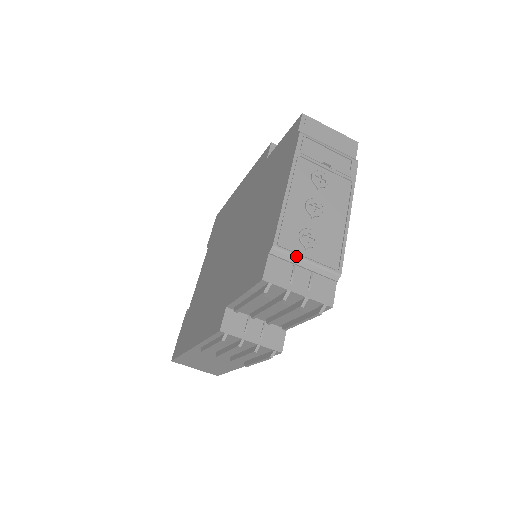
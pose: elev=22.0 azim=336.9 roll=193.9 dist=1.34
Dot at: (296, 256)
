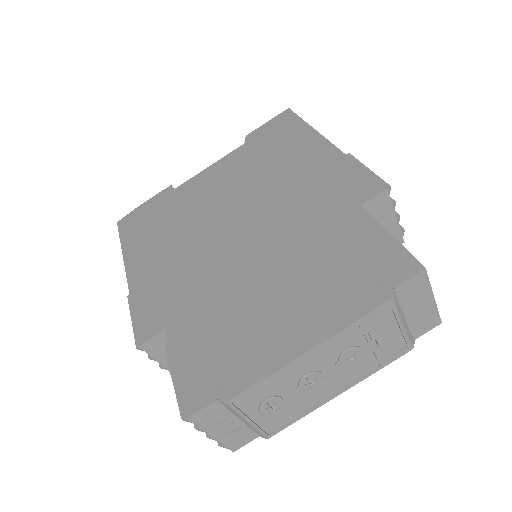
Dot at: (241, 415)
